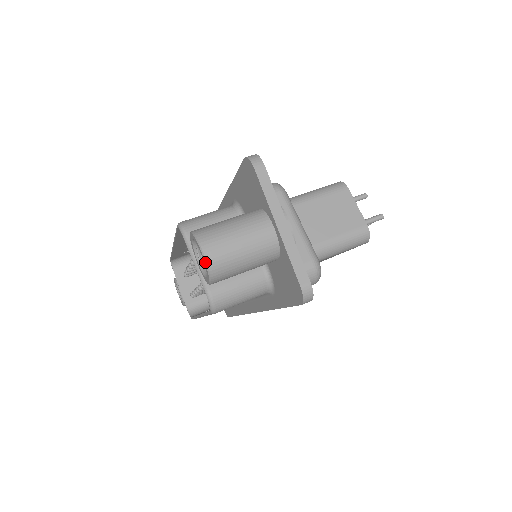
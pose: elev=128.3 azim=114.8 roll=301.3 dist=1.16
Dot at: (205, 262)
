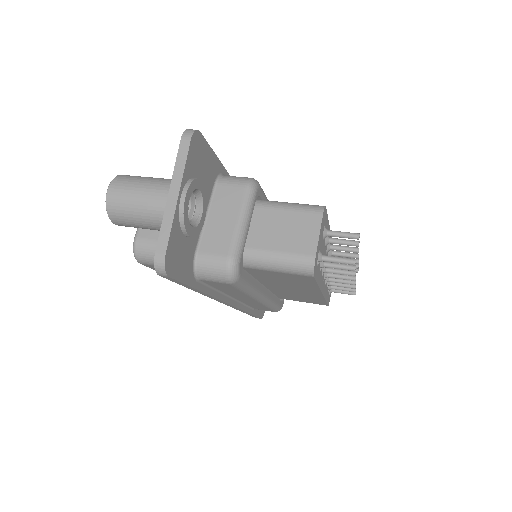
Dot at: (106, 199)
